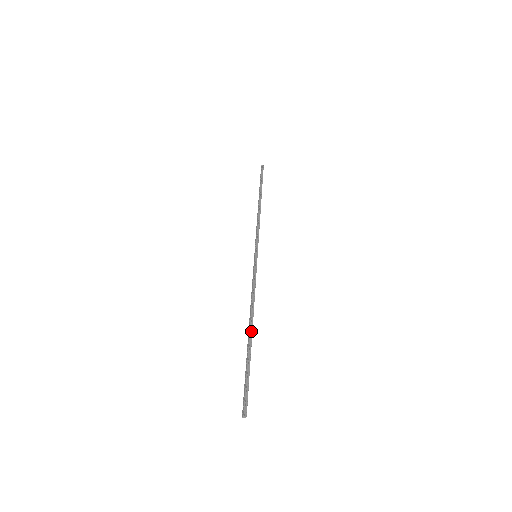
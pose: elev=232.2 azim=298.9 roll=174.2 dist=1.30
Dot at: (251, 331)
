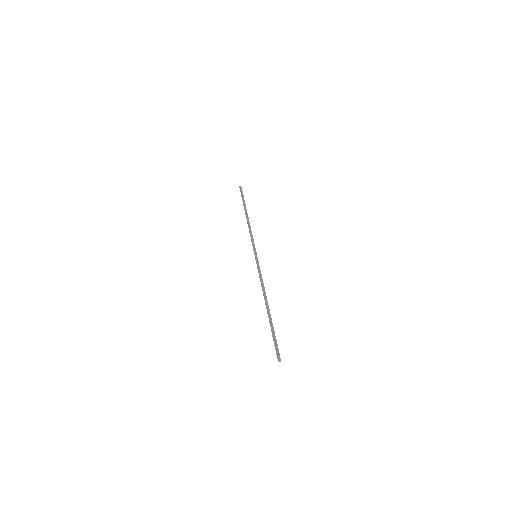
Dot at: (268, 308)
